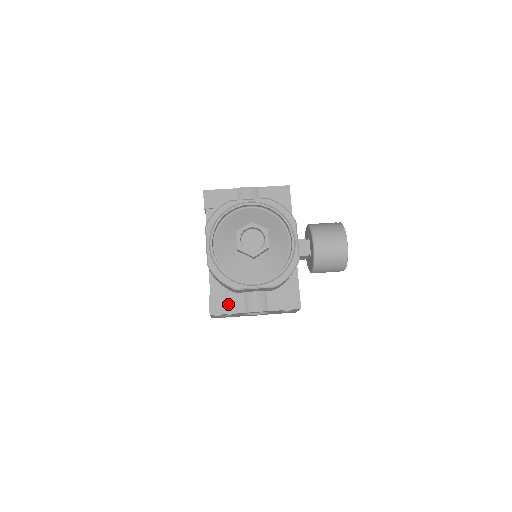
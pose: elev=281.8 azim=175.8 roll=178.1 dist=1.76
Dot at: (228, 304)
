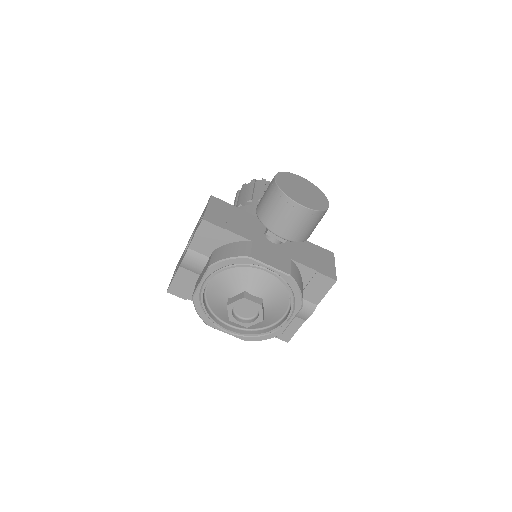
Dot at: (288, 327)
